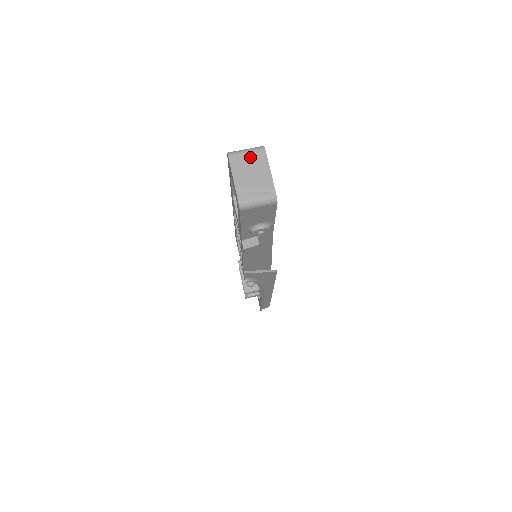
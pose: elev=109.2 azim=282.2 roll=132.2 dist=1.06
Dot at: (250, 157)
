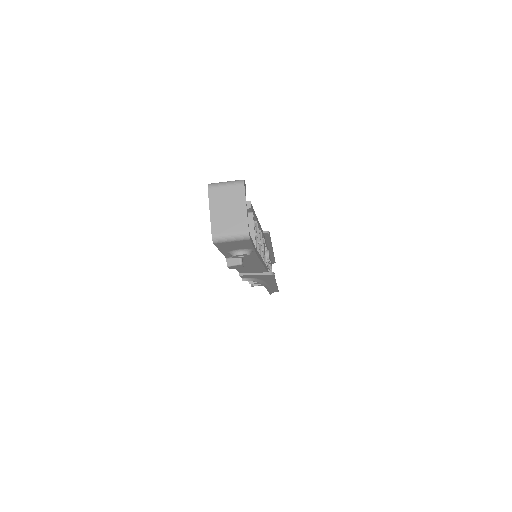
Dot at: (229, 191)
